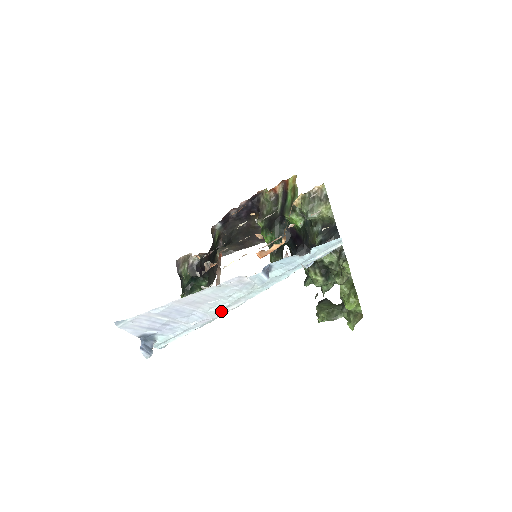
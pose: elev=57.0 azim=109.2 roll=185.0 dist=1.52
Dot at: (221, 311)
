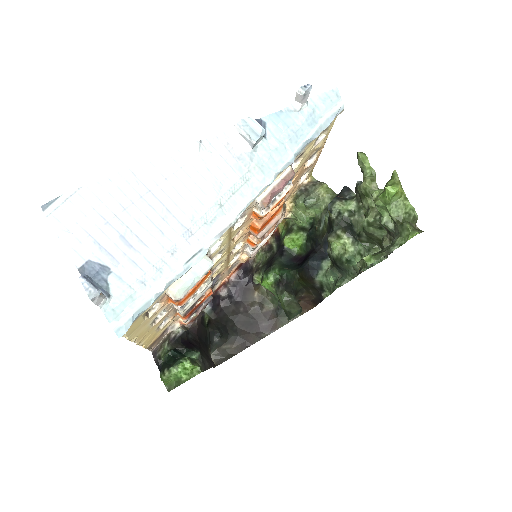
Dot at: (212, 227)
